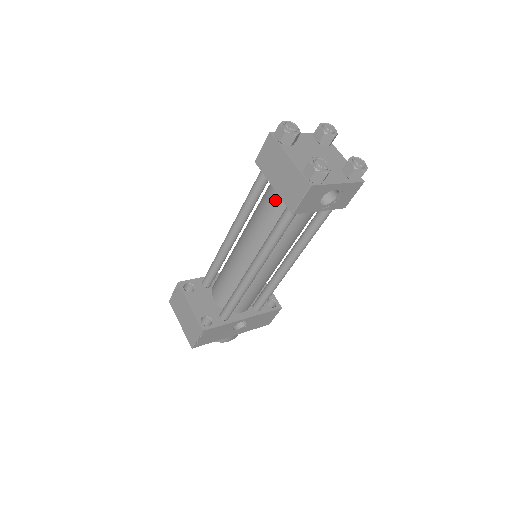
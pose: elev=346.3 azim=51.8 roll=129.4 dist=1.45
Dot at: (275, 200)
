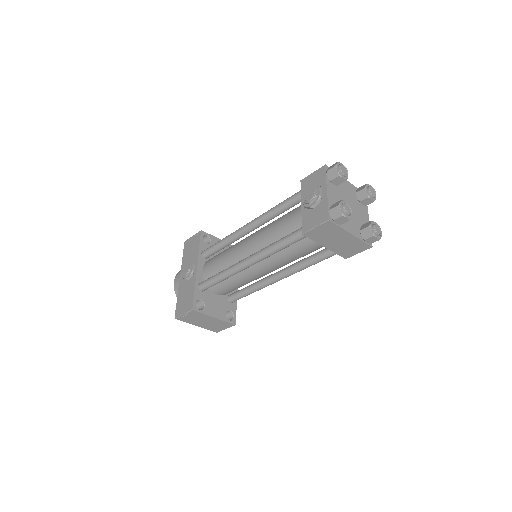
Dot at: (316, 246)
